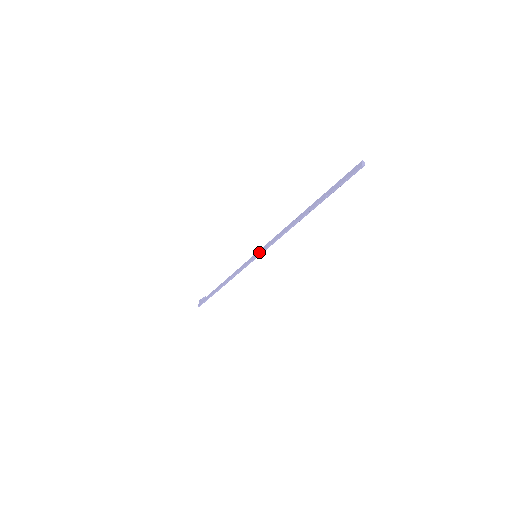
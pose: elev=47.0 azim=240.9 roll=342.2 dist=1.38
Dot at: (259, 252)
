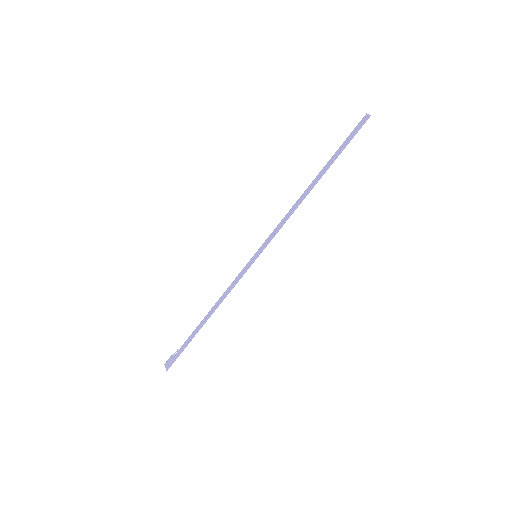
Dot at: (261, 248)
